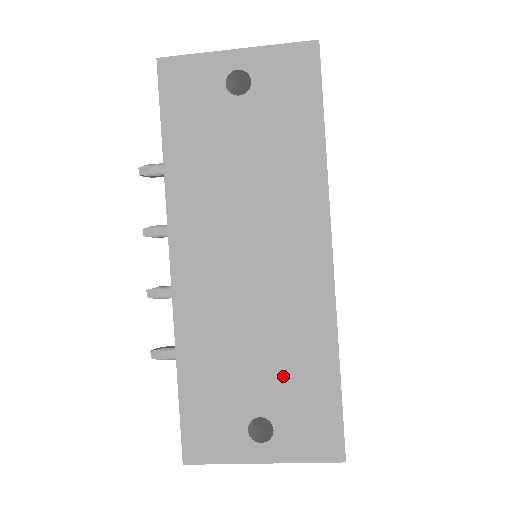
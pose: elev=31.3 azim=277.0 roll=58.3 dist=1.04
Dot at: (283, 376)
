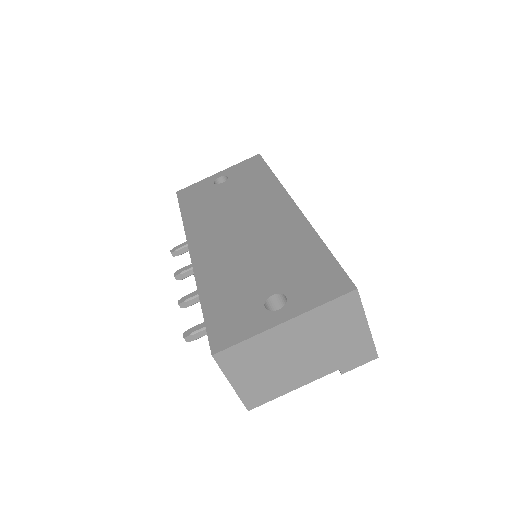
Dot at: (283, 266)
